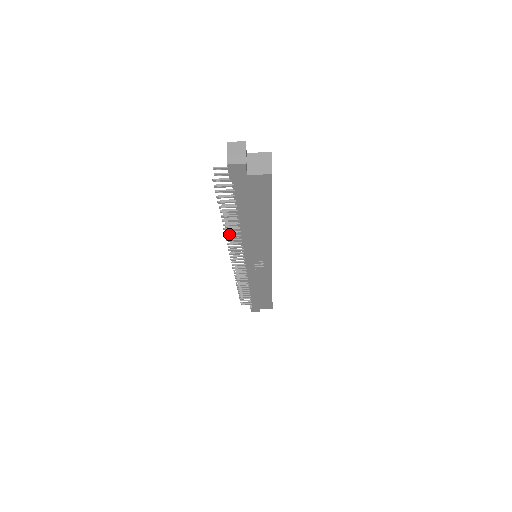
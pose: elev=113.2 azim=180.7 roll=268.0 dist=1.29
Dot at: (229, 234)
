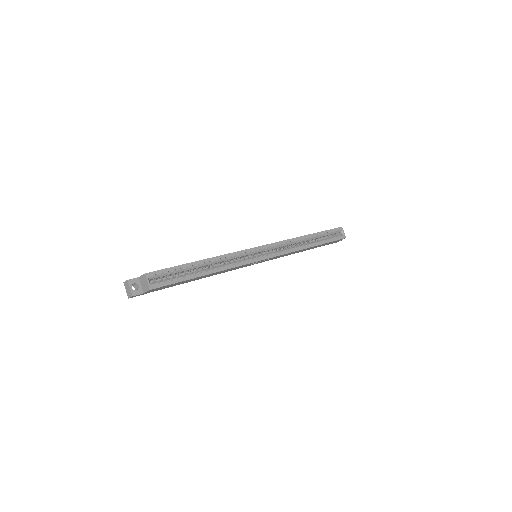
Dot at: occluded
